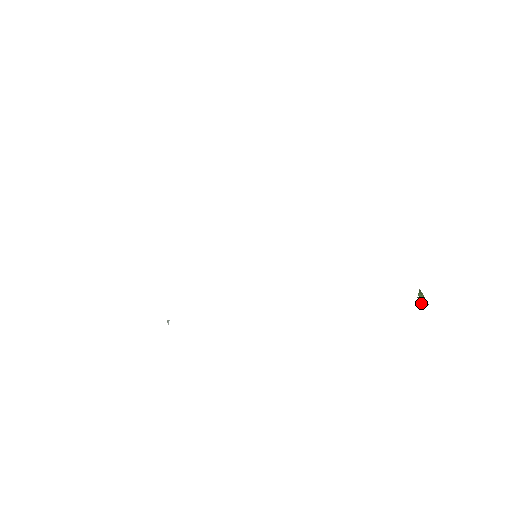
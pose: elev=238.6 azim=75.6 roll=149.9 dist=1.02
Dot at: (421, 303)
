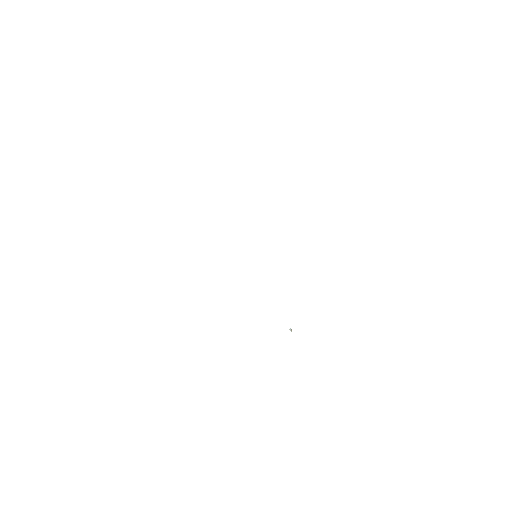
Dot at: occluded
